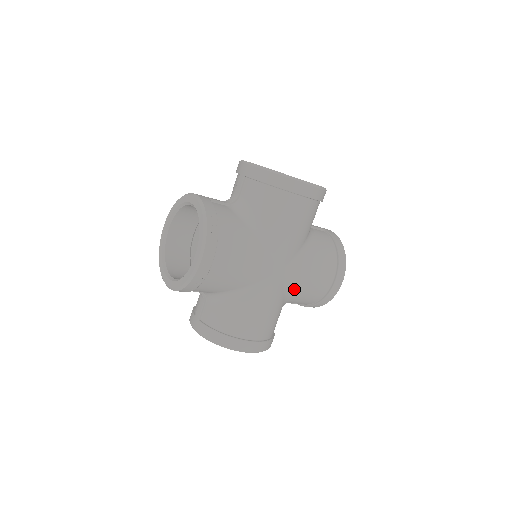
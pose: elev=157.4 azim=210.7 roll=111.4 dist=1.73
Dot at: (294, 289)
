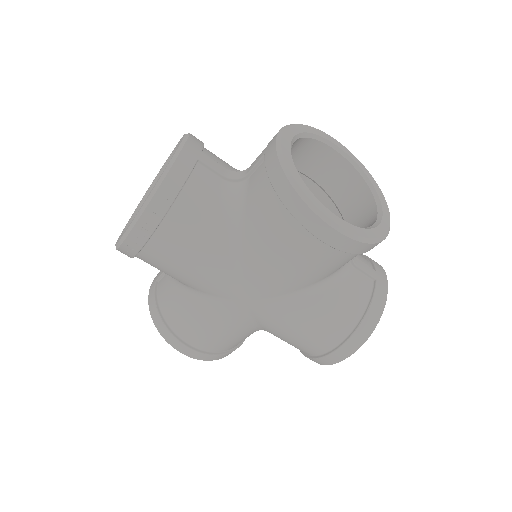
Dot at: (267, 327)
